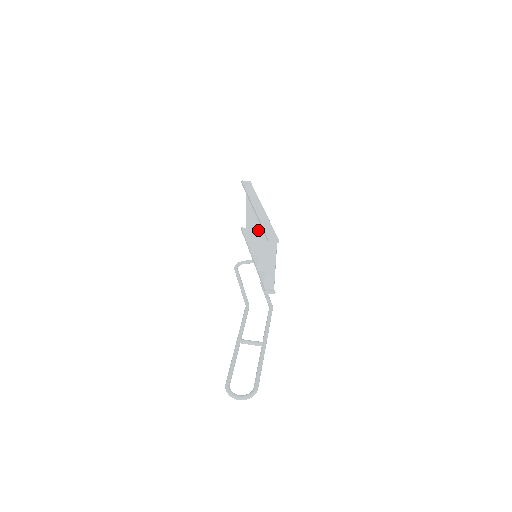
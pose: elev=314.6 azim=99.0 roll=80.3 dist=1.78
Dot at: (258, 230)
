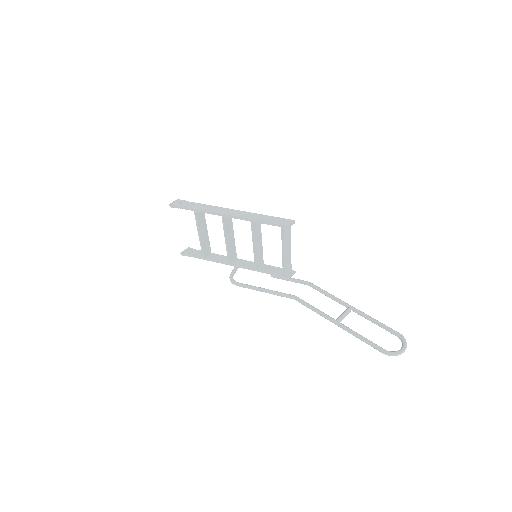
Dot at: (231, 235)
